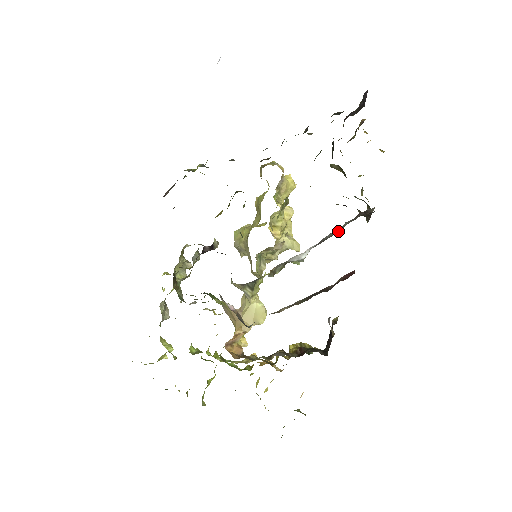
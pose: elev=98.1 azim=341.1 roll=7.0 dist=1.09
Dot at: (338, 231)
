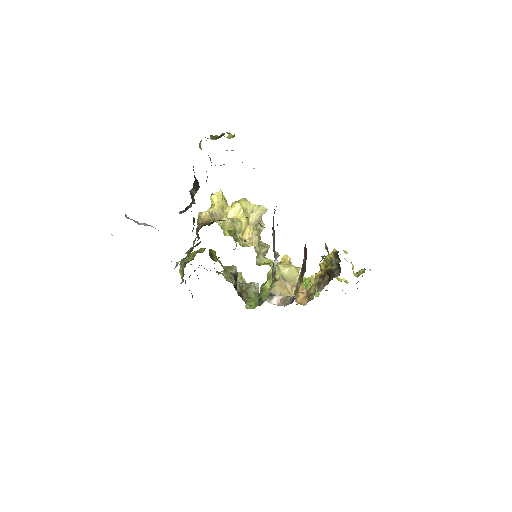
Dot at: (274, 233)
